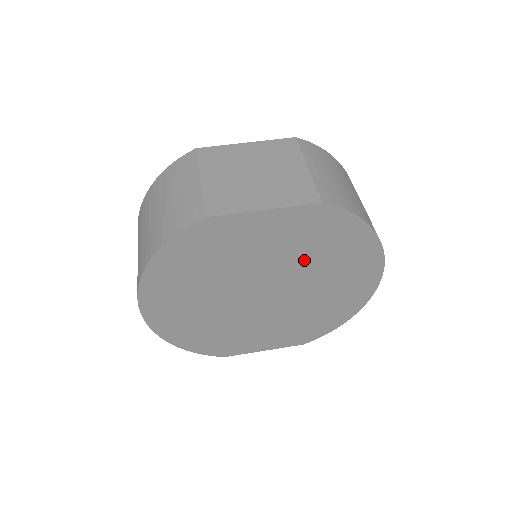
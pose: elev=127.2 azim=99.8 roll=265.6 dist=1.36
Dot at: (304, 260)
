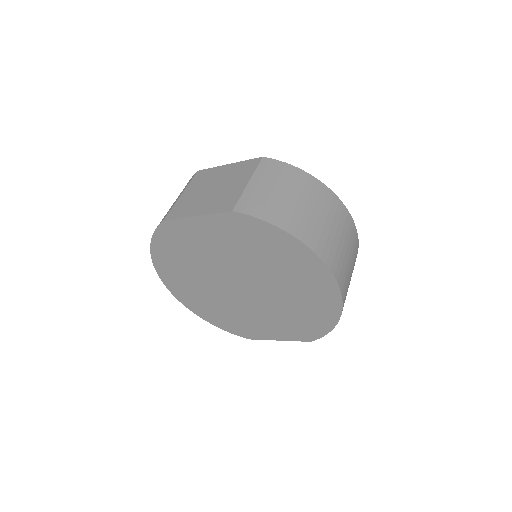
Dot at: (253, 259)
